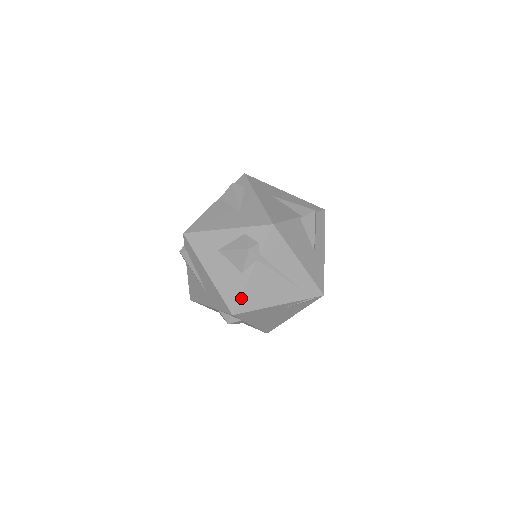
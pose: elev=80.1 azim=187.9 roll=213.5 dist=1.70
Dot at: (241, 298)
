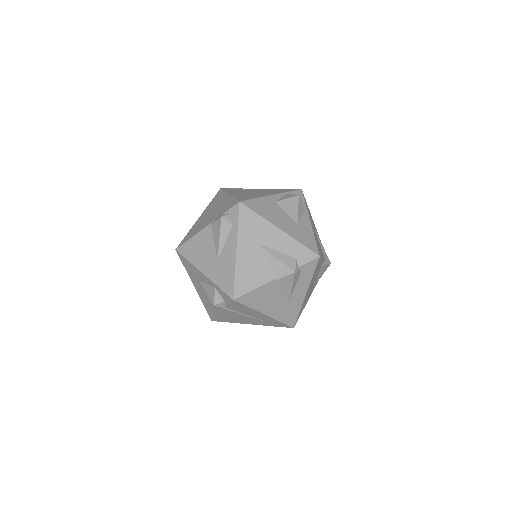
Dot at: (216, 317)
